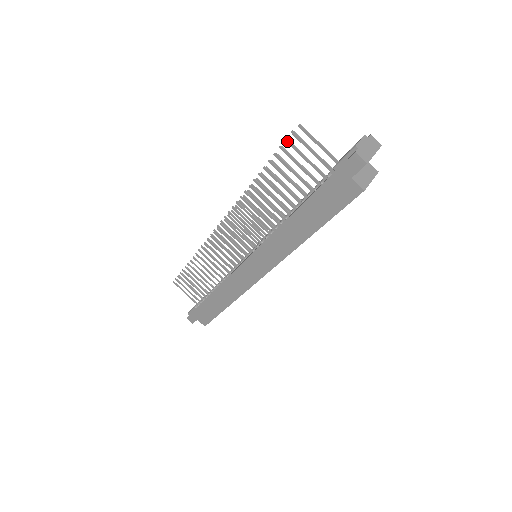
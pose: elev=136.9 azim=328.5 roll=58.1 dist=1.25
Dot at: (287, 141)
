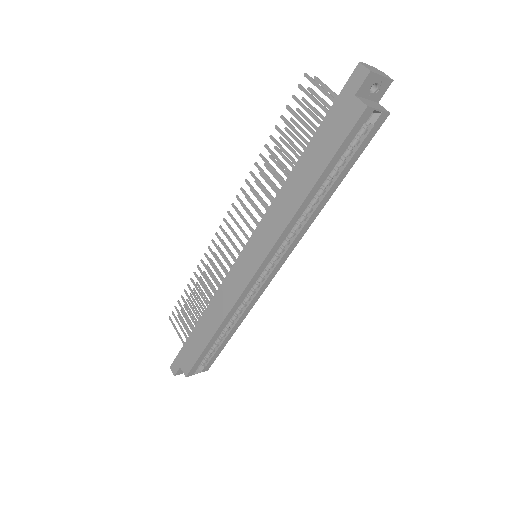
Dot at: (299, 86)
